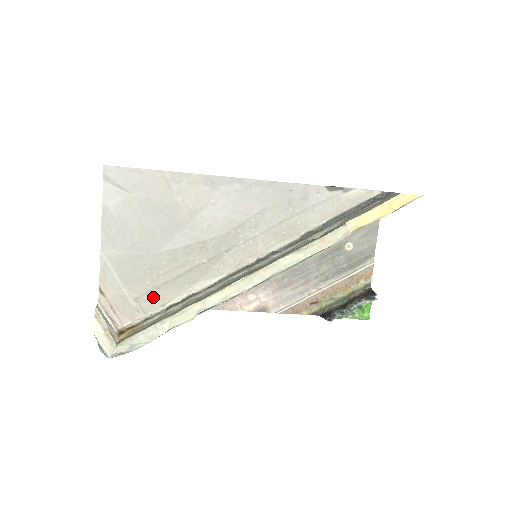
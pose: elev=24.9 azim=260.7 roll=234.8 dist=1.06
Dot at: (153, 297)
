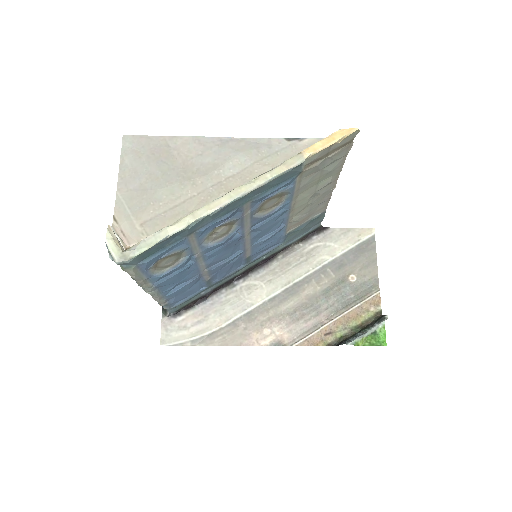
Dot at: (155, 223)
